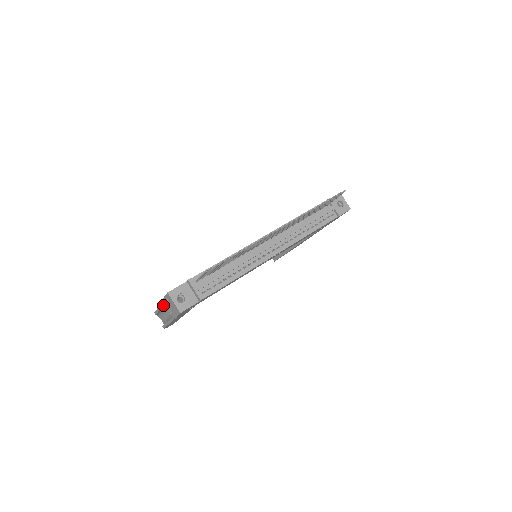
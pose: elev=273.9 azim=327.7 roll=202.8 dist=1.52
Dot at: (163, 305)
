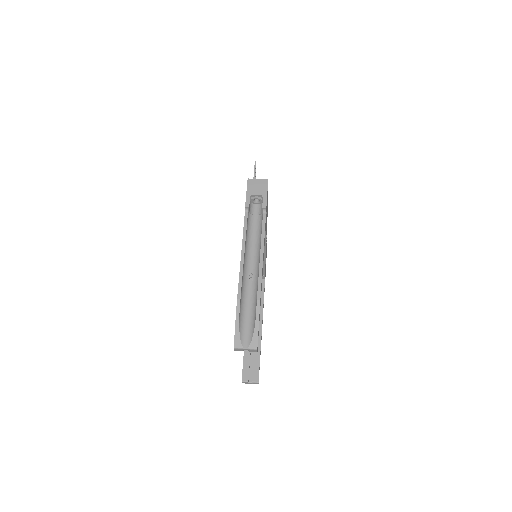
Dot at: (245, 237)
